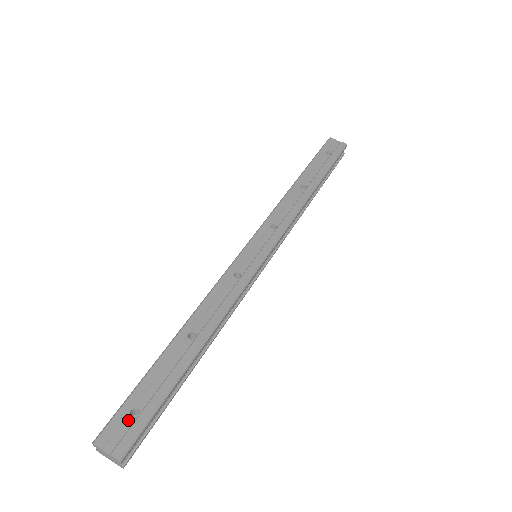
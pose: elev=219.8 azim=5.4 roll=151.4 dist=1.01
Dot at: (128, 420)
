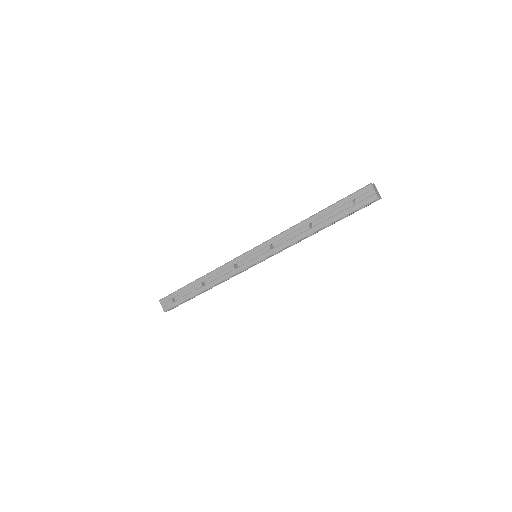
Dot at: (171, 301)
